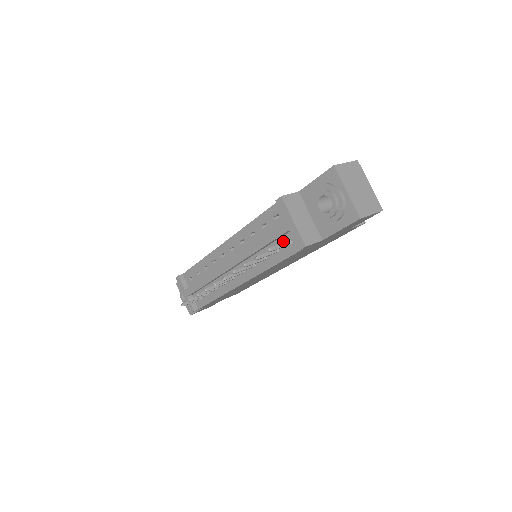
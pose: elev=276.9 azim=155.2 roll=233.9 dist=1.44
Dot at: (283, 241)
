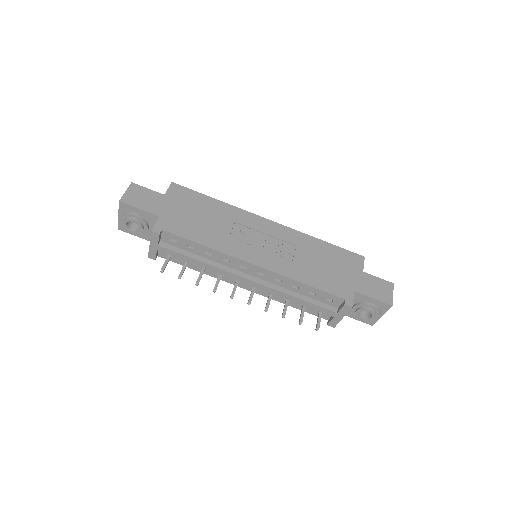
Dot at: occluded
